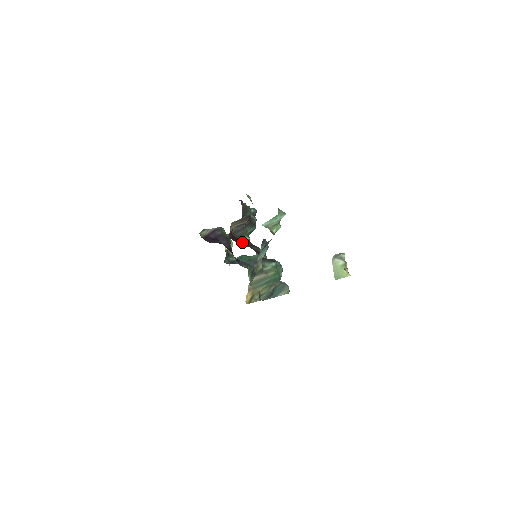
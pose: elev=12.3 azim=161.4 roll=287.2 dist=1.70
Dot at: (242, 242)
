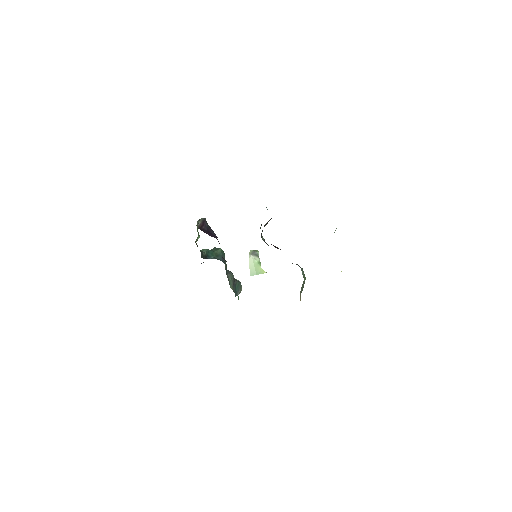
Dot at: (271, 244)
